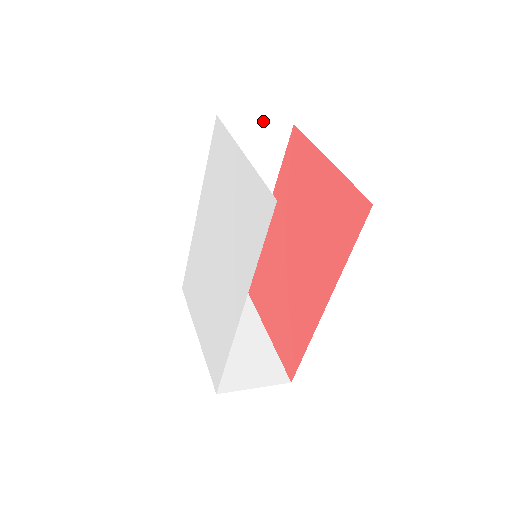
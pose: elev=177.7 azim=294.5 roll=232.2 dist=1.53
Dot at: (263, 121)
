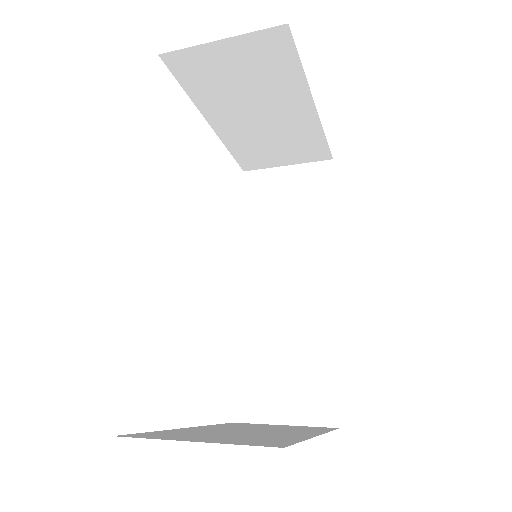
Dot at: (295, 166)
